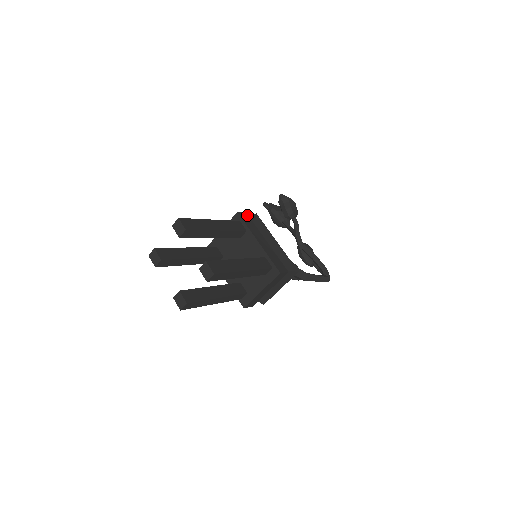
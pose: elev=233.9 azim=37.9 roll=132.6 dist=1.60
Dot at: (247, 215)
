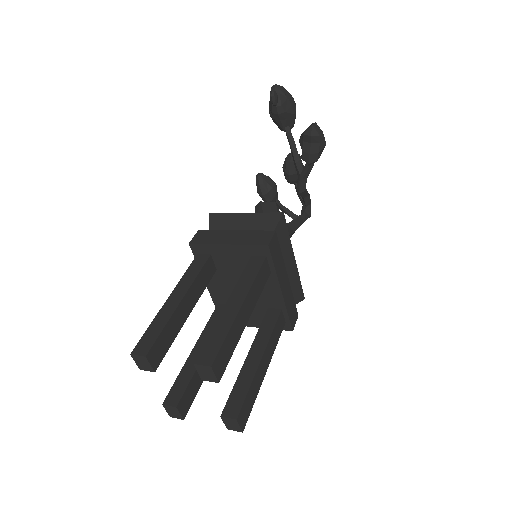
Dot at: (276, 236)
